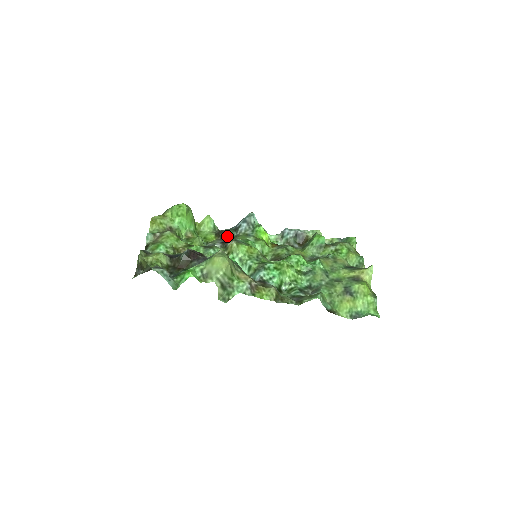
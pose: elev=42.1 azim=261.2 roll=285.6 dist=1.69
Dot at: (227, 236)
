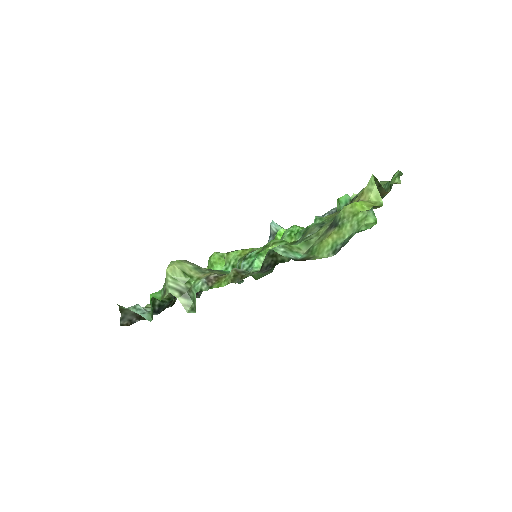
Dot at: occluded
